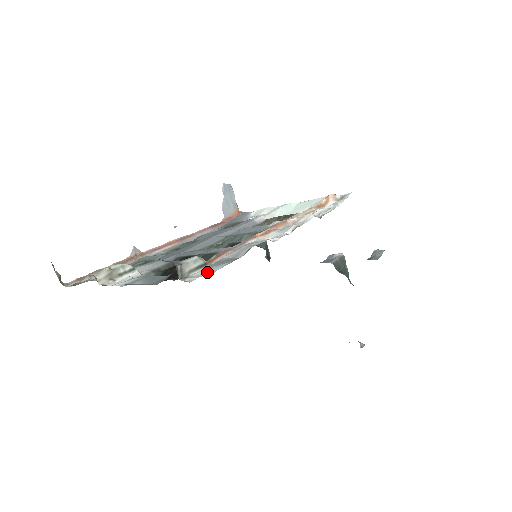
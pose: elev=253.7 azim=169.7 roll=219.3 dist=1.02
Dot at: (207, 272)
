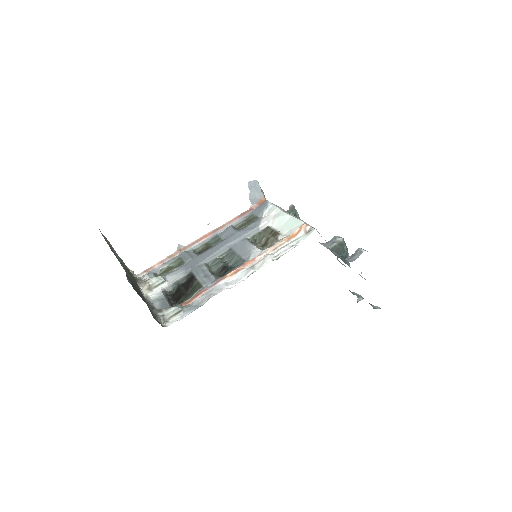
Dot at: (180, 317)
